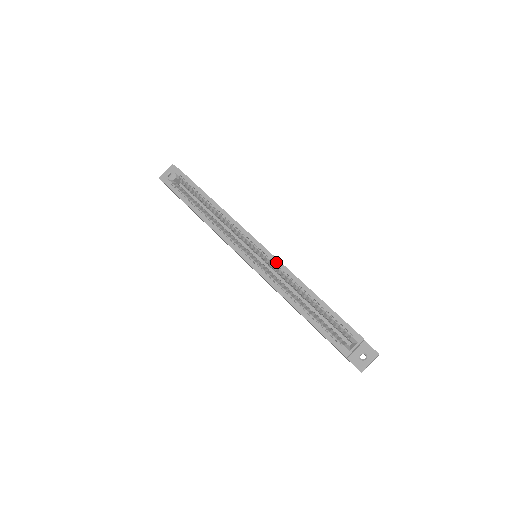
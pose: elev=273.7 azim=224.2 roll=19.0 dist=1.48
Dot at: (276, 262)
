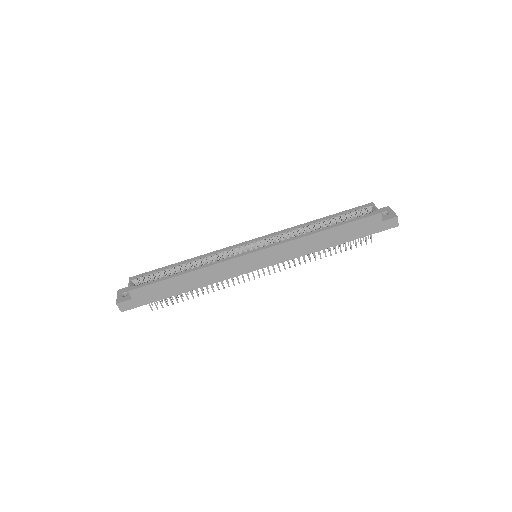
Dot at: (274, 234)
